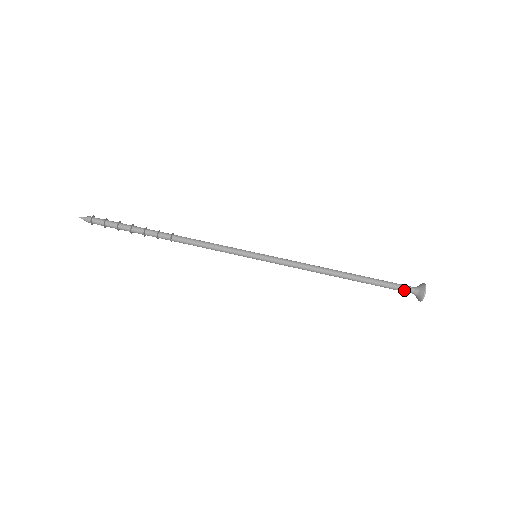
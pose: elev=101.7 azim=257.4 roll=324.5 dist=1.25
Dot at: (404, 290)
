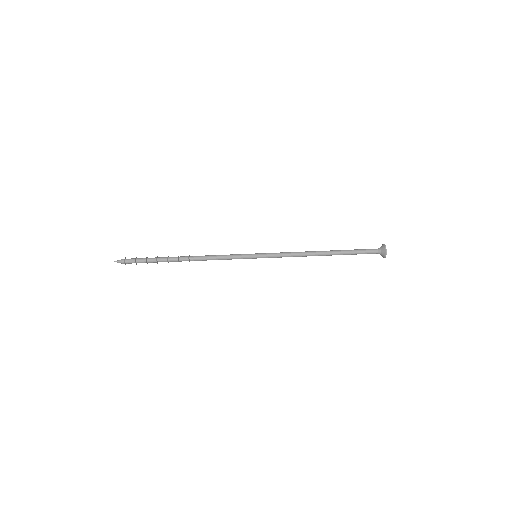
Dot at: (371, 252)
